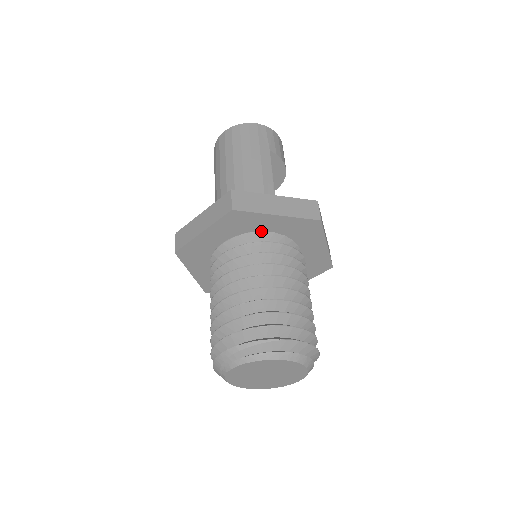
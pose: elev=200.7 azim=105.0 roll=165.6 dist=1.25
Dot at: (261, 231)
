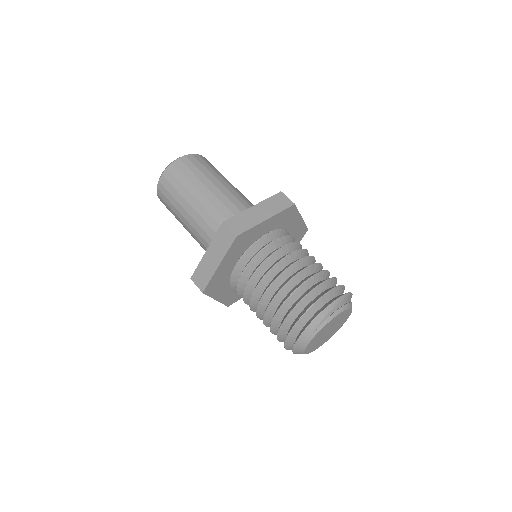
Dot at: (286, 229)
